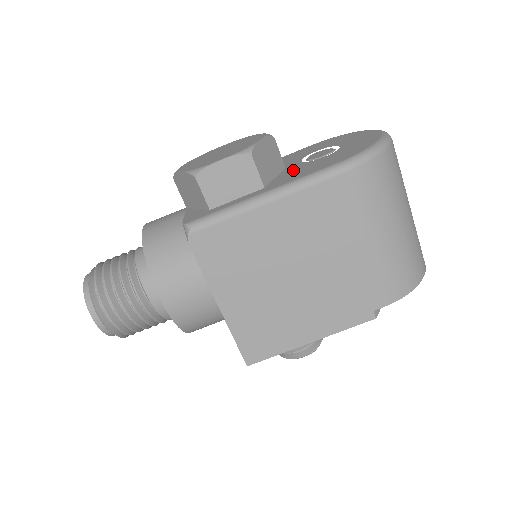
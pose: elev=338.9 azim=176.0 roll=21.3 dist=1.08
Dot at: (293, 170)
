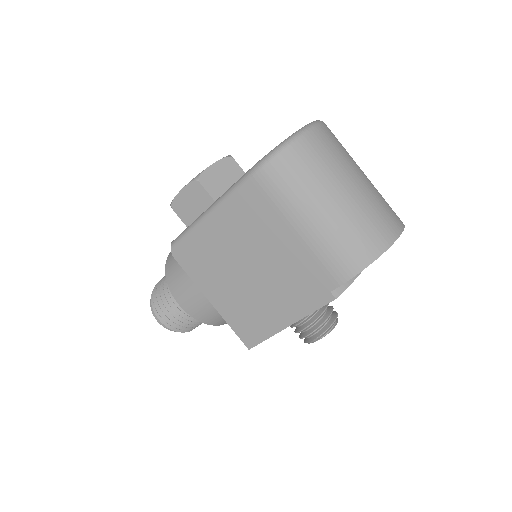
Dot at: occluded
